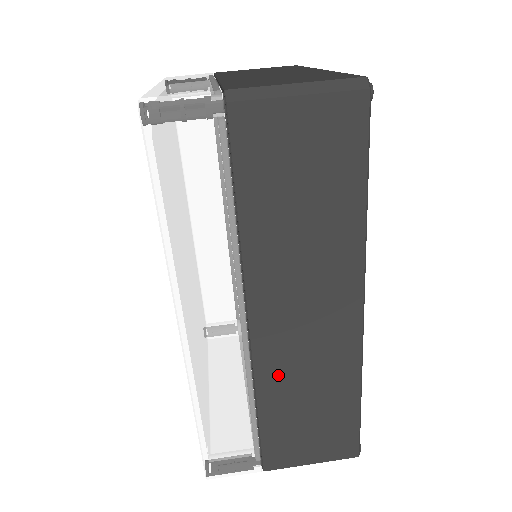
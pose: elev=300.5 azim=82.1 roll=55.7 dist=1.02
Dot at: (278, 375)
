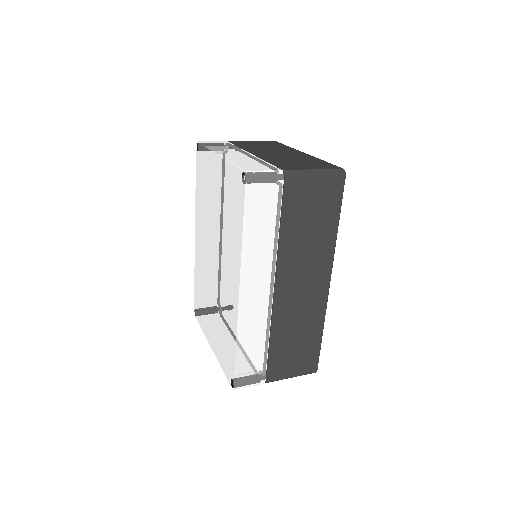
Dot at: (284, 320)
